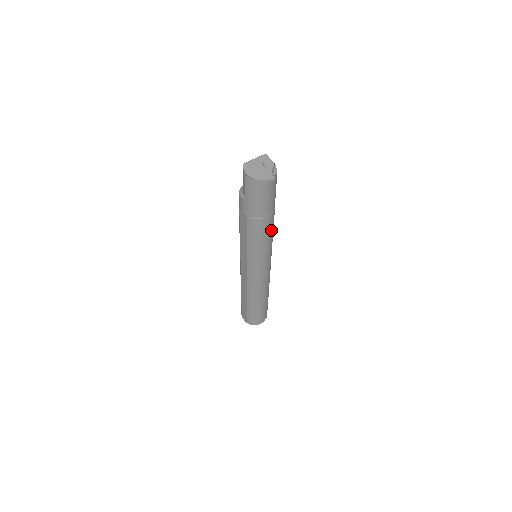
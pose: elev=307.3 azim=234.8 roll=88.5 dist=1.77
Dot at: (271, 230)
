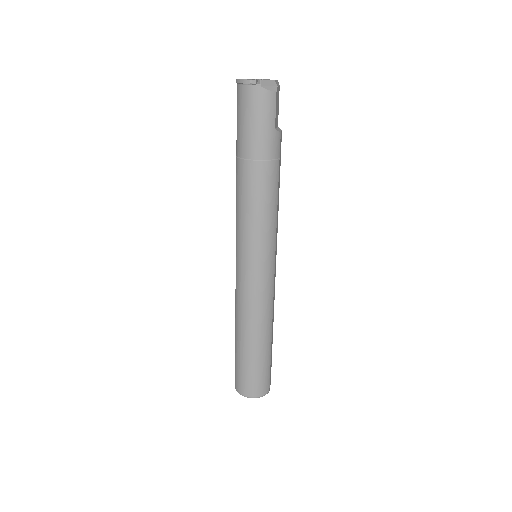
Dot at: (264, 196)
